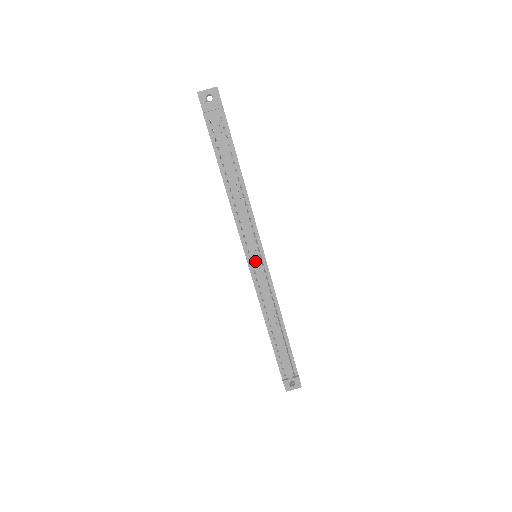
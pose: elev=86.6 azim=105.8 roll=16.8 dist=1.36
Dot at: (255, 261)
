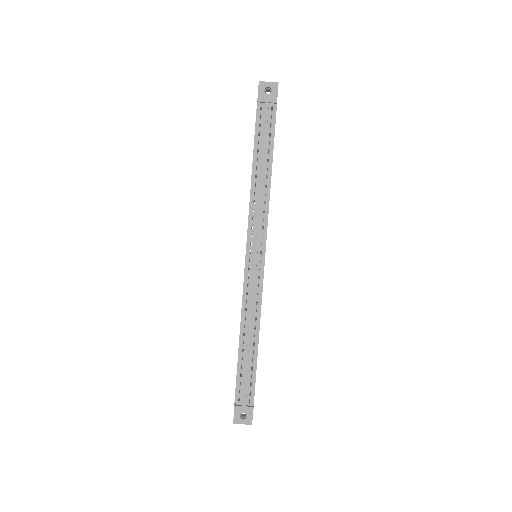
Dot at: (254, 256)
